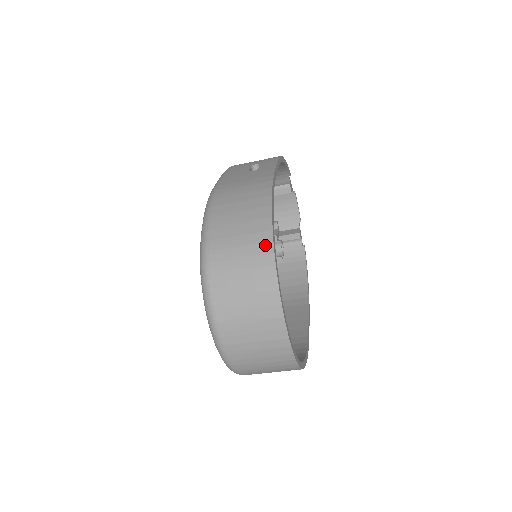
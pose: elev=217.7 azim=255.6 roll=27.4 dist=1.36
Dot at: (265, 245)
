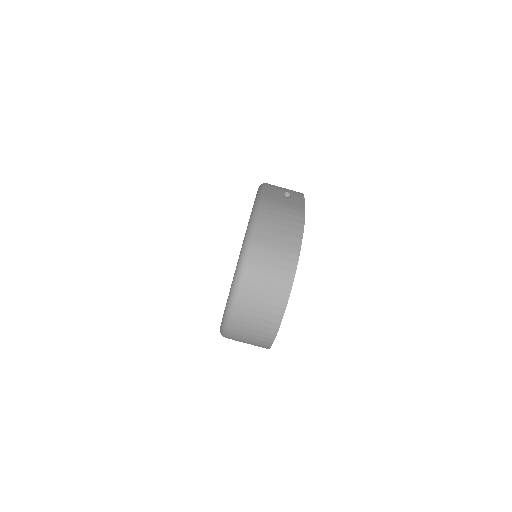
Dot at: (293, 256)
